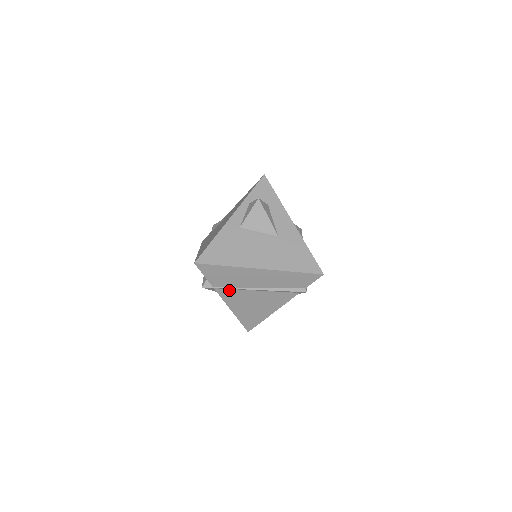
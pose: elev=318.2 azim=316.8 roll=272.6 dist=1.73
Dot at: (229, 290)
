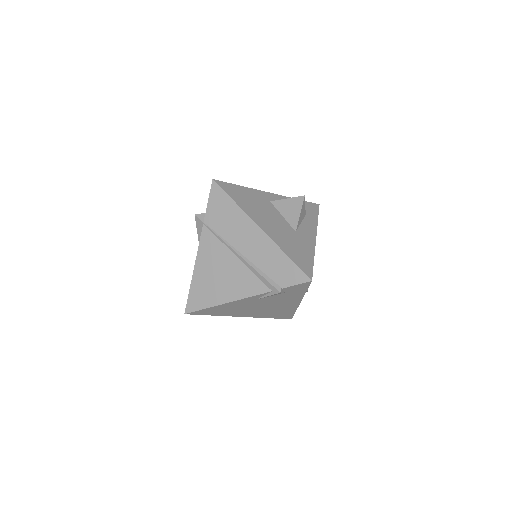
Dot at: (214, 237)
